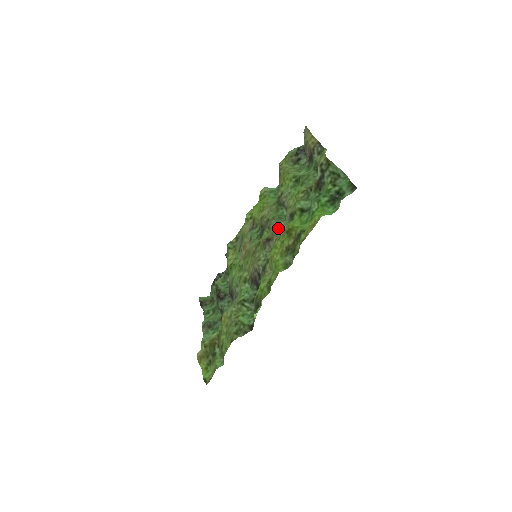
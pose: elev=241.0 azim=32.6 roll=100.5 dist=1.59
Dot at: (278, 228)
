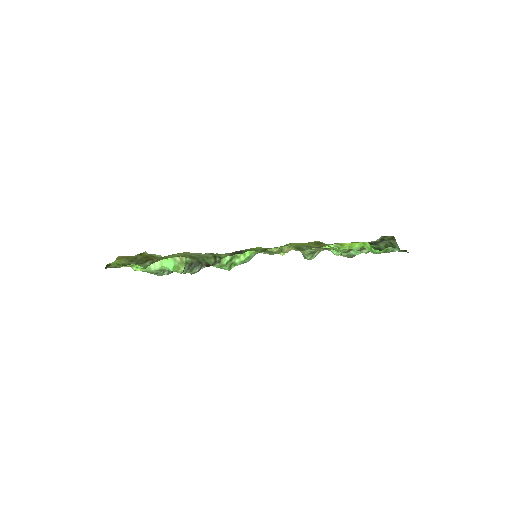
Dot at: occluded
